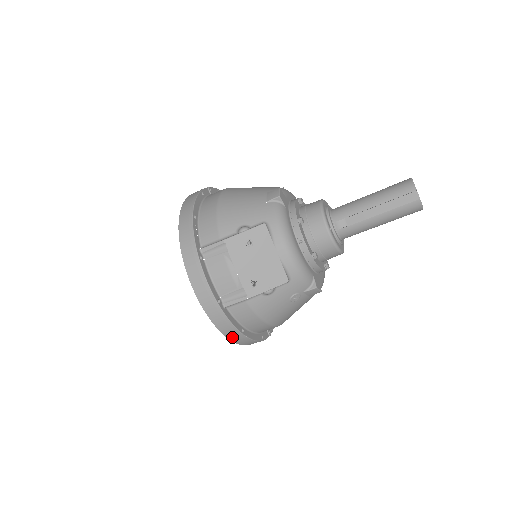
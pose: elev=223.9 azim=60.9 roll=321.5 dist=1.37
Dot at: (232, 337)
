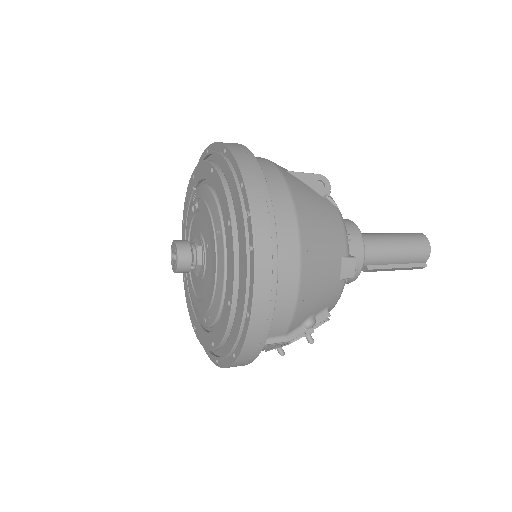
Dot at: occluded
